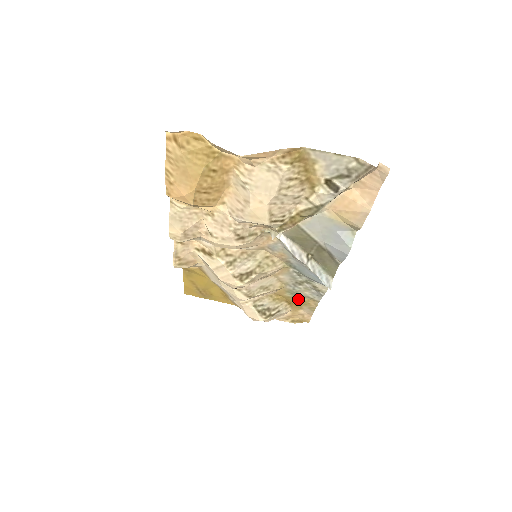
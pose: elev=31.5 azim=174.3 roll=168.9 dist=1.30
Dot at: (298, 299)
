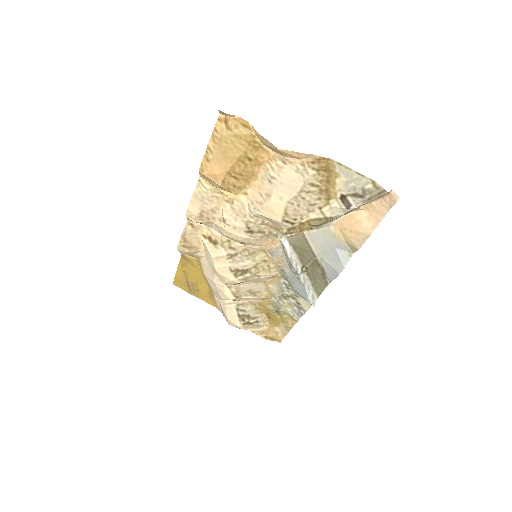
Dot at: (278, 314)
